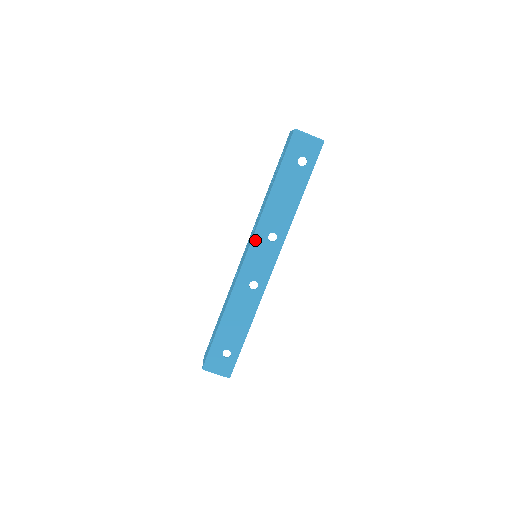
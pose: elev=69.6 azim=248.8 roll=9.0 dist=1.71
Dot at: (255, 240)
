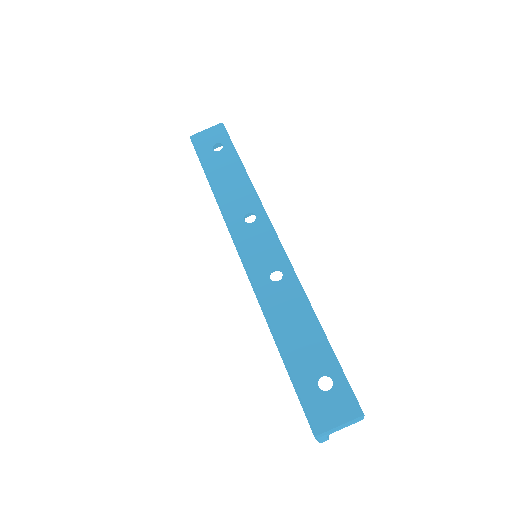
Dot at: (235, 235)
